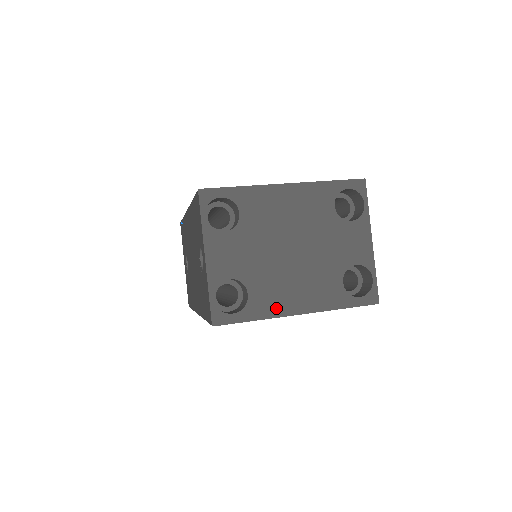
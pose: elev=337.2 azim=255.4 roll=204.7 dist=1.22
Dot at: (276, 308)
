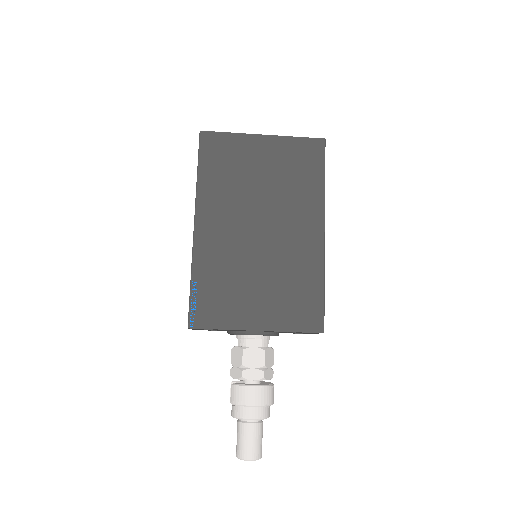
Dot at: occluded
